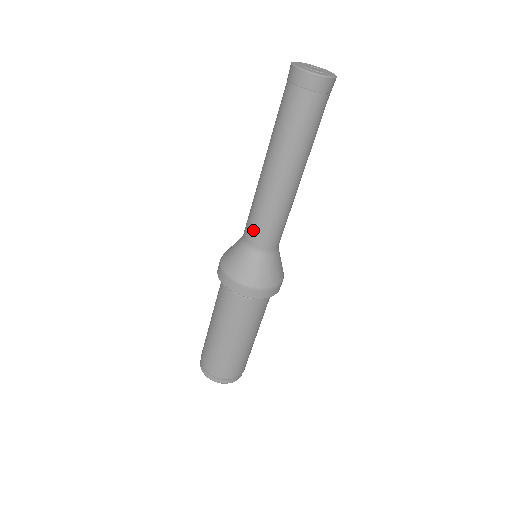
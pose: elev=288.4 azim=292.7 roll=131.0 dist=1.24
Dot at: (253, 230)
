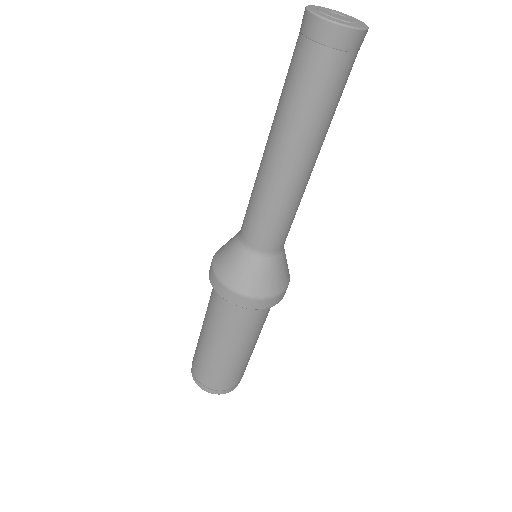
Dot at: (257, 231)
